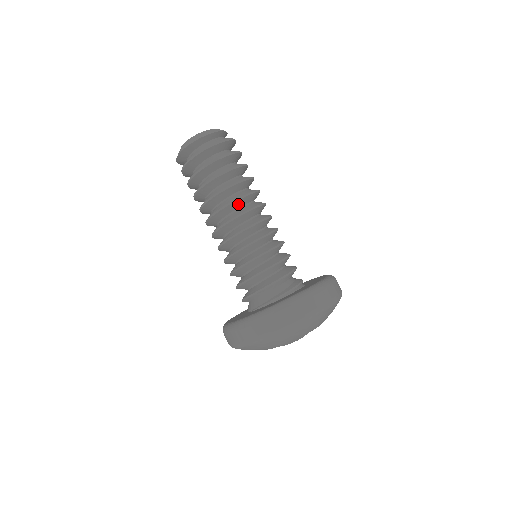
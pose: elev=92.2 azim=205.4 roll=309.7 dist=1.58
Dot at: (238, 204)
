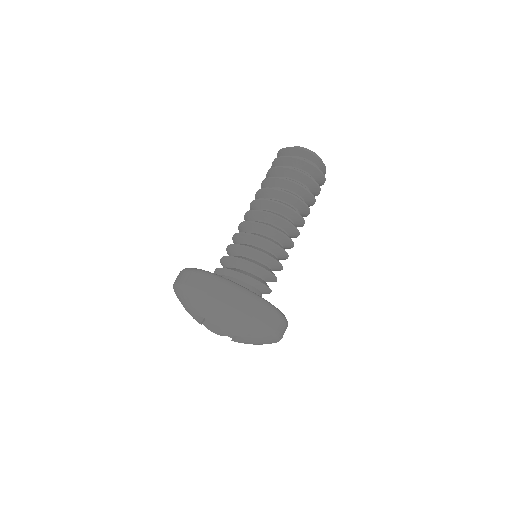
Dot at: (290, 214)
